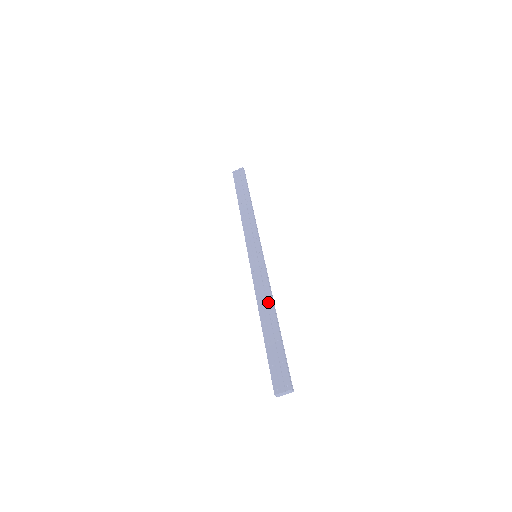
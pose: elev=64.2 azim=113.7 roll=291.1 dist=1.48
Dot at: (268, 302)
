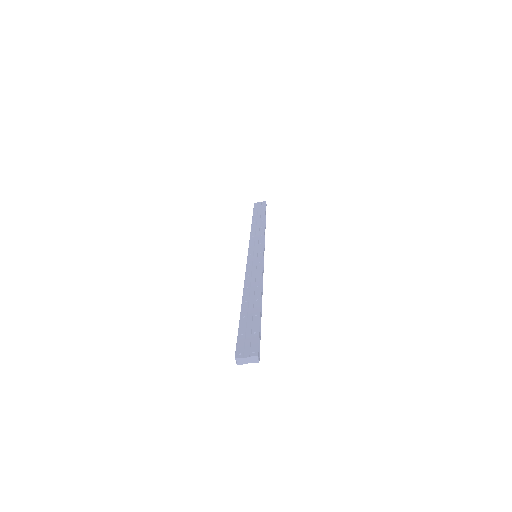
Dot at: (256, 286)
